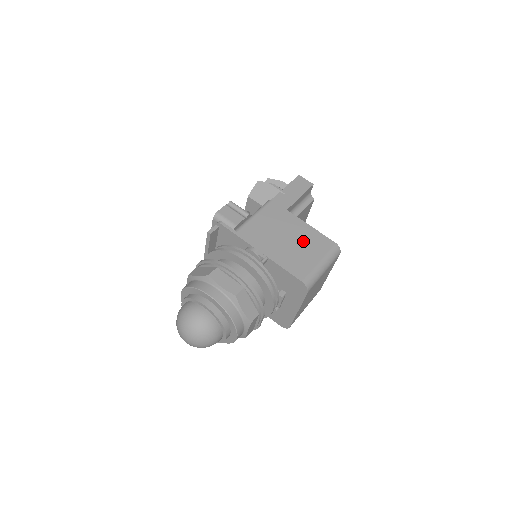
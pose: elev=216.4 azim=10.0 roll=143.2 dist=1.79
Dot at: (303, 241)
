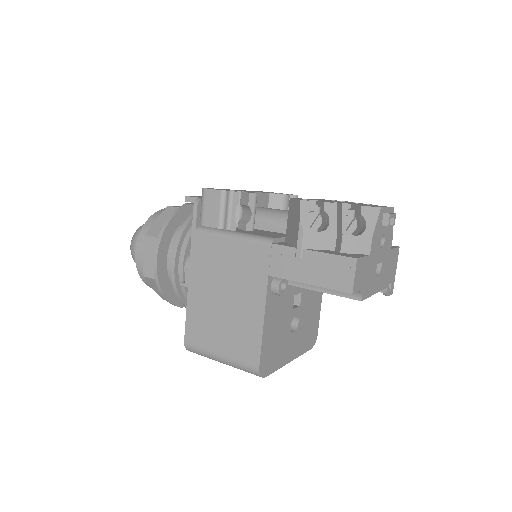
Dot at: (234, 322)
